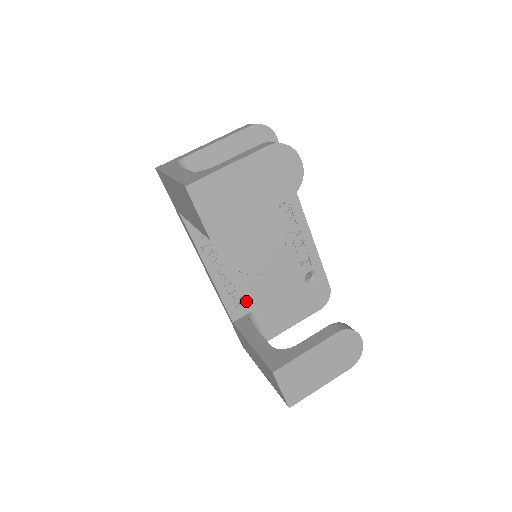
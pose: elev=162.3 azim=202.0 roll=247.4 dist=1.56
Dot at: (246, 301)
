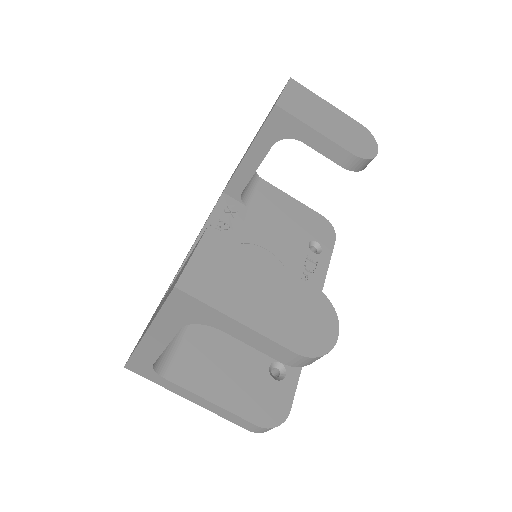
Dot at: occluded
